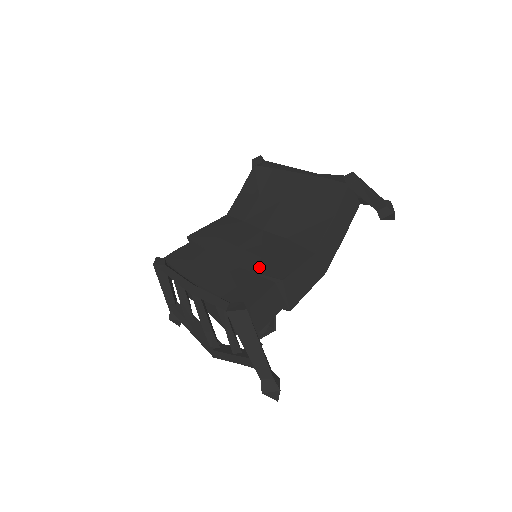
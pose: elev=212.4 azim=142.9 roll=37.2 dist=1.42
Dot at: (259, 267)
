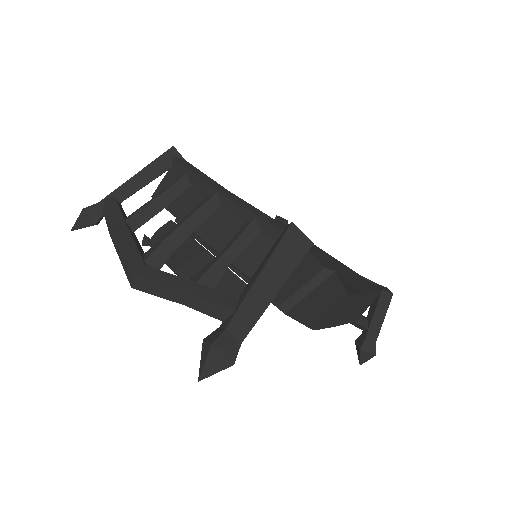
Dot at: occluded
